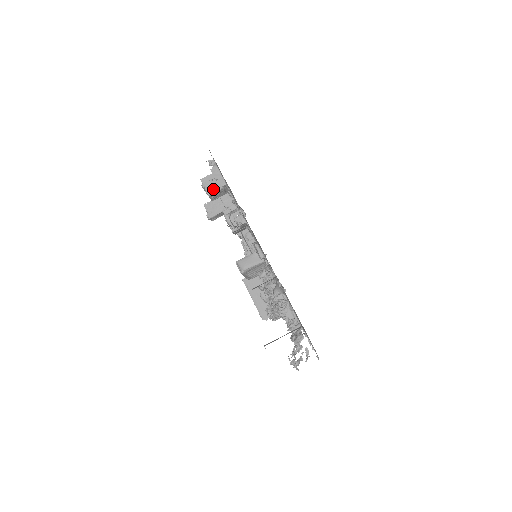
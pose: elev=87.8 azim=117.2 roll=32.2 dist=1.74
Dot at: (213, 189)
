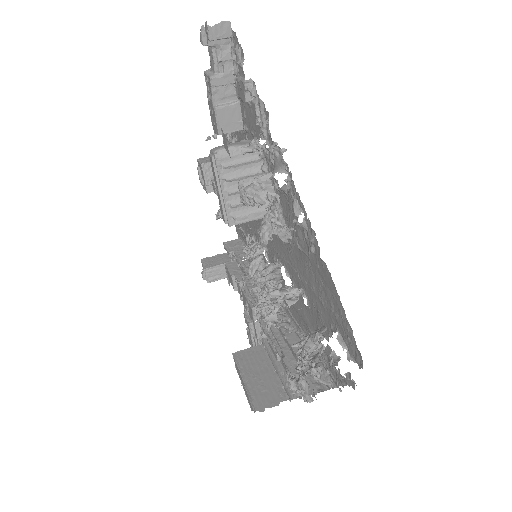
Dot at: occluded
